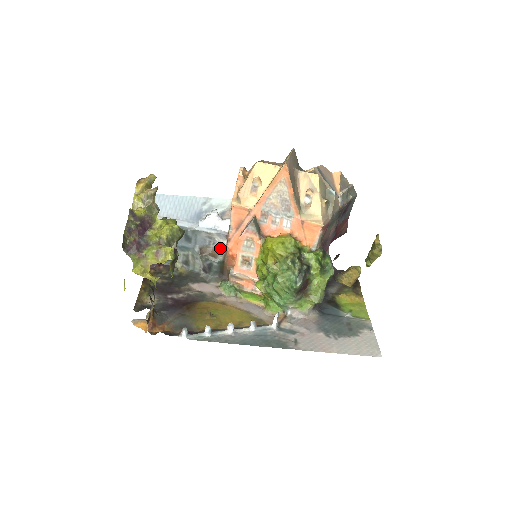
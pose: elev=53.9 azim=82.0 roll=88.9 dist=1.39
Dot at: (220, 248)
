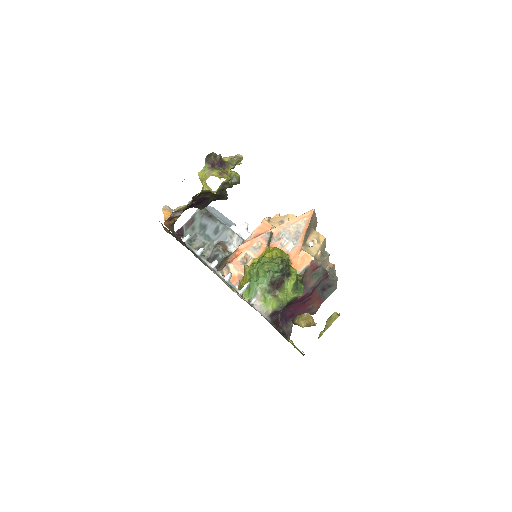
Dot at: (231, 250)
